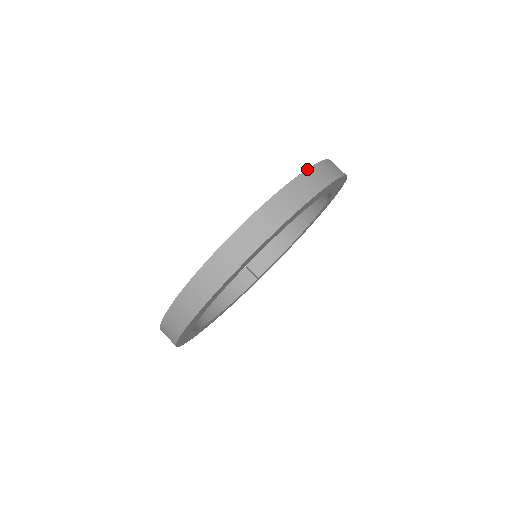
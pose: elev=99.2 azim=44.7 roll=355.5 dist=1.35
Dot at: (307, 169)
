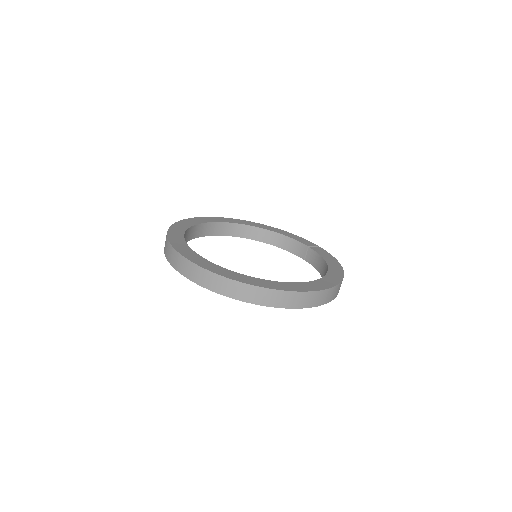
Dot at: (219, 275)
